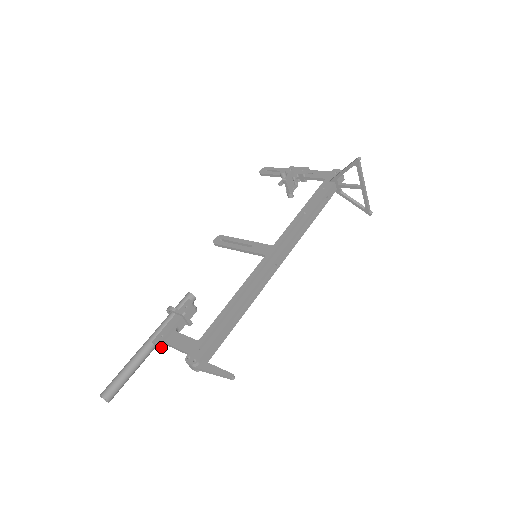
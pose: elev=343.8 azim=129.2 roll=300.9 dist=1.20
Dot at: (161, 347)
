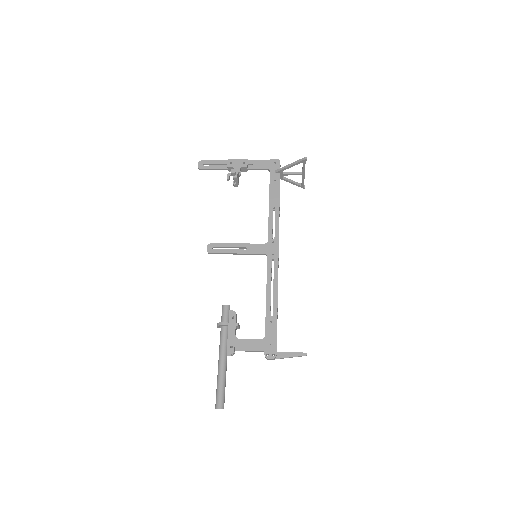
Dot at: (233, 354)
